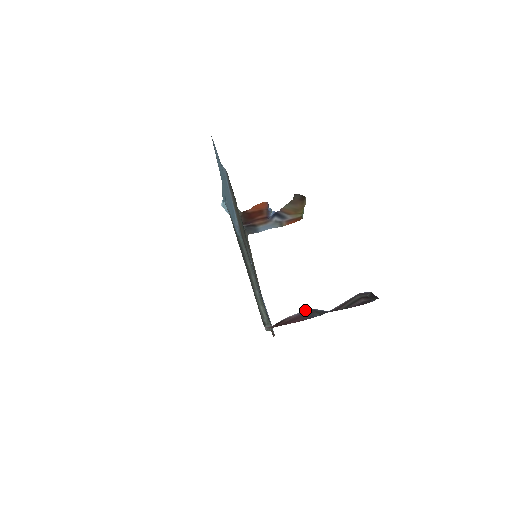
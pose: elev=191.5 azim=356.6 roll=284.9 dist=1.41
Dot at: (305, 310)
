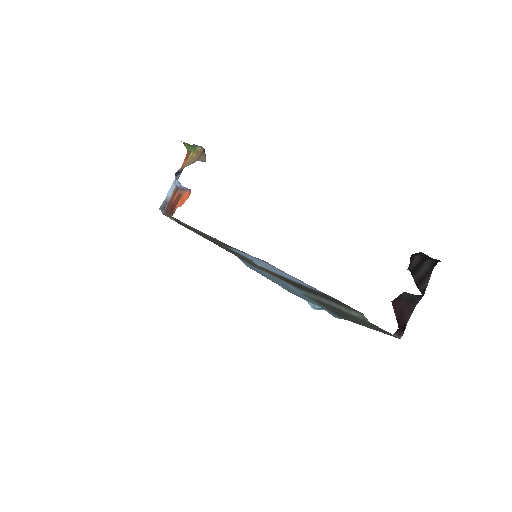
Dot at: occluded
